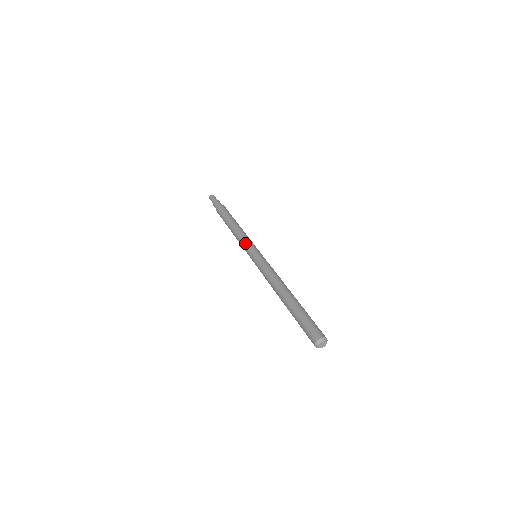
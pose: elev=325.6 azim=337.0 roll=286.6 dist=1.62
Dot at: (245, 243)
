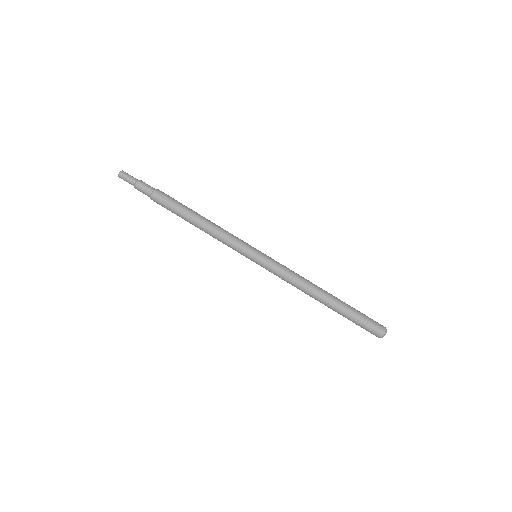
Dot at: occluded
